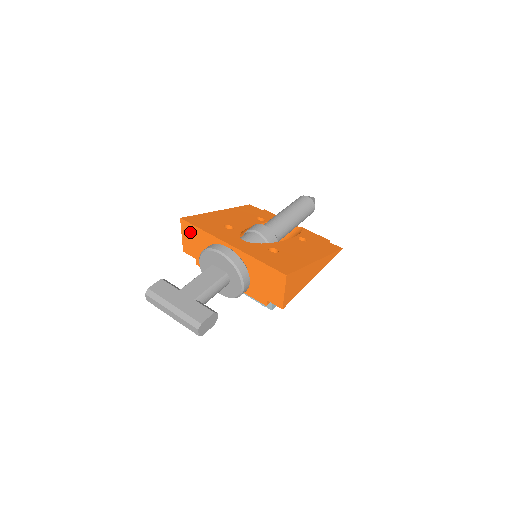
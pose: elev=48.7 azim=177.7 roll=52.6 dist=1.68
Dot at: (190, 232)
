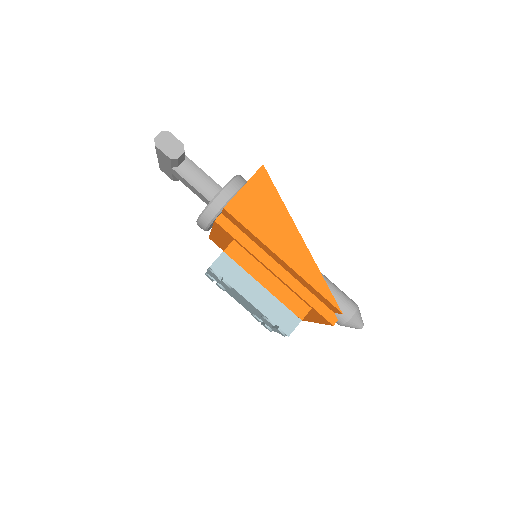
Dot at: occluded
